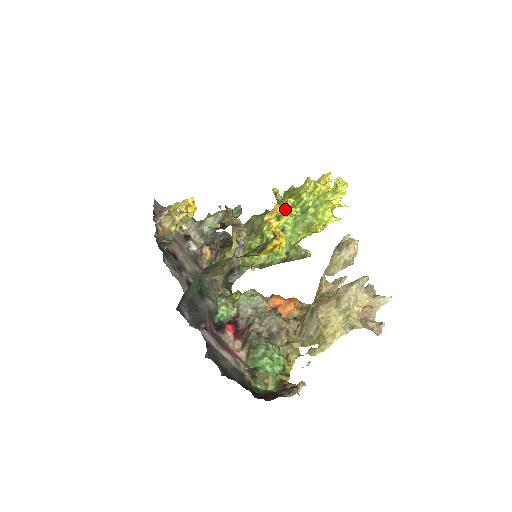
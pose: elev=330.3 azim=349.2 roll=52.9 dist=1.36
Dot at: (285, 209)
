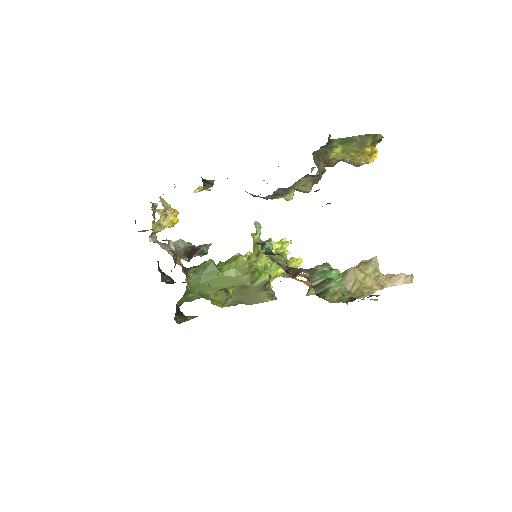
Dot at: occluded
